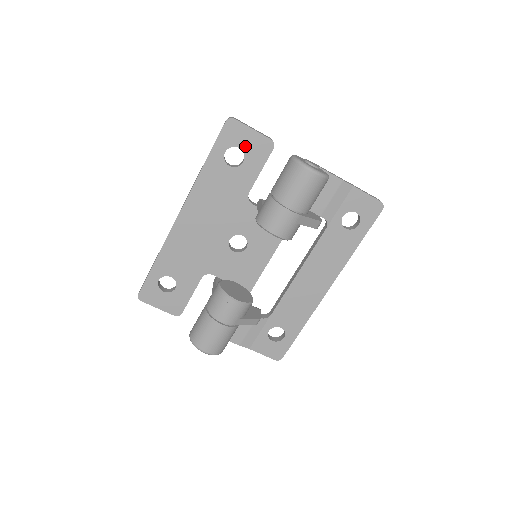
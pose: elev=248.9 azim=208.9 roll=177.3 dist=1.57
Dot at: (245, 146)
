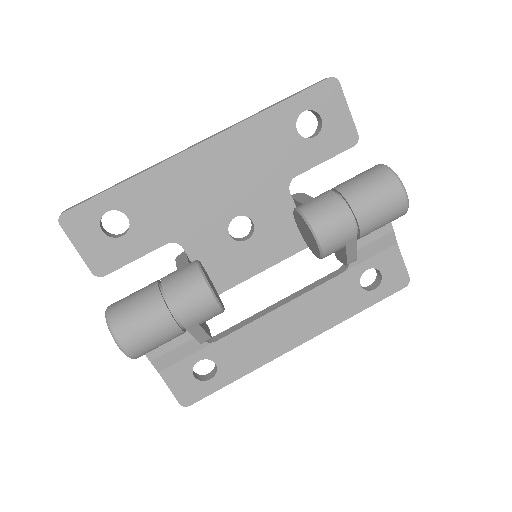
Dot at: (329, 121)
